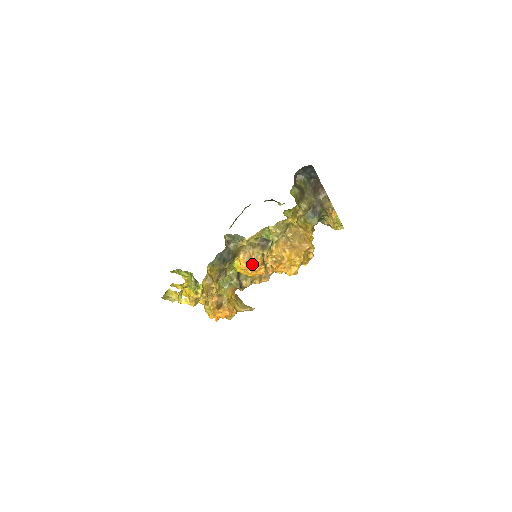
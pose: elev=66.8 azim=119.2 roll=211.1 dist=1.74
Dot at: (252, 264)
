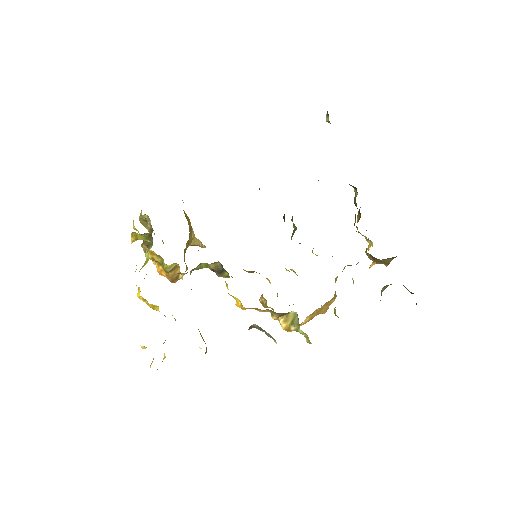
Dot at: occluded
